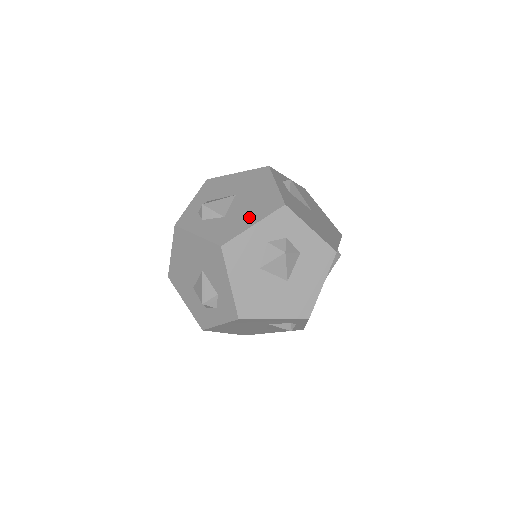
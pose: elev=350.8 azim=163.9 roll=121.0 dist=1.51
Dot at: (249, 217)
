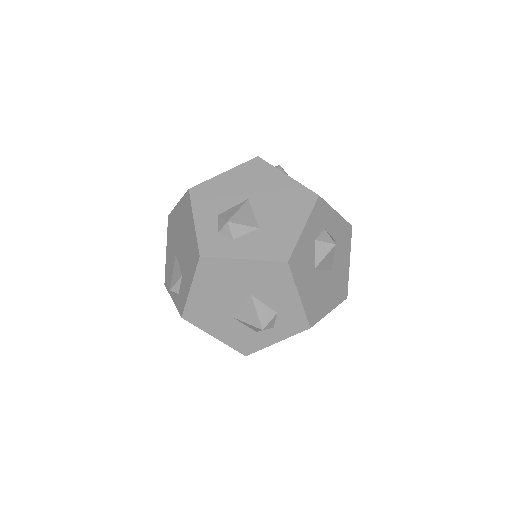
Dot at: (291, 220)
